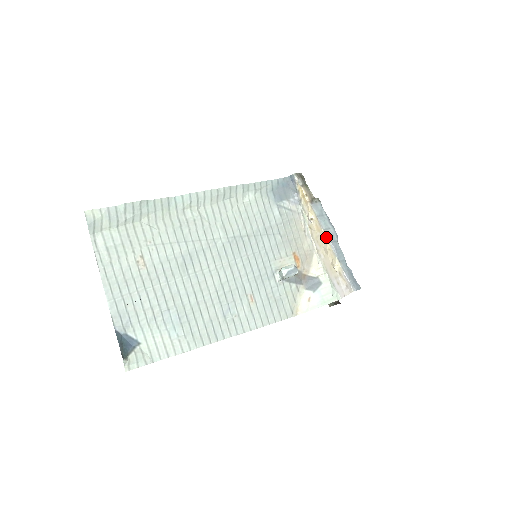
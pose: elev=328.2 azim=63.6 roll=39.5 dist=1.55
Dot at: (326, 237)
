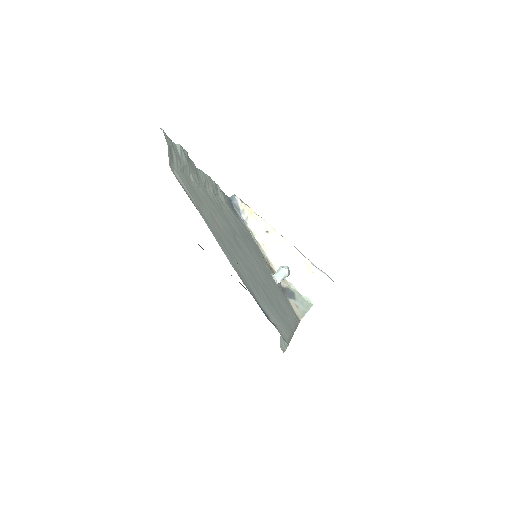
Dot at: (289, 243)
